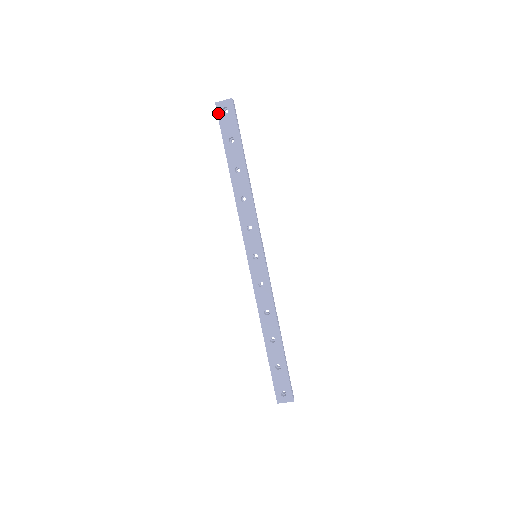
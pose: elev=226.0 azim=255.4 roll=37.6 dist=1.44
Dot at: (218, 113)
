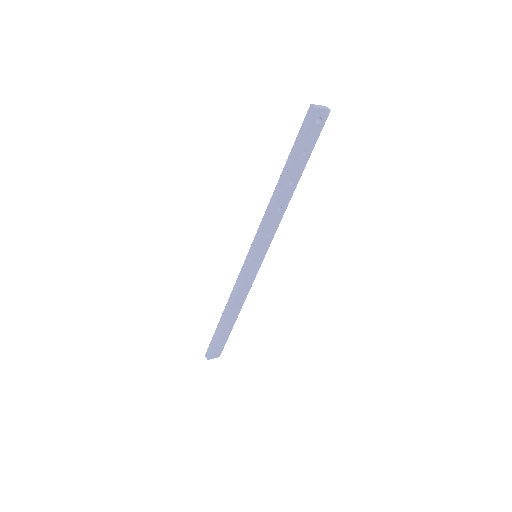
Dot at: (311, 120)
